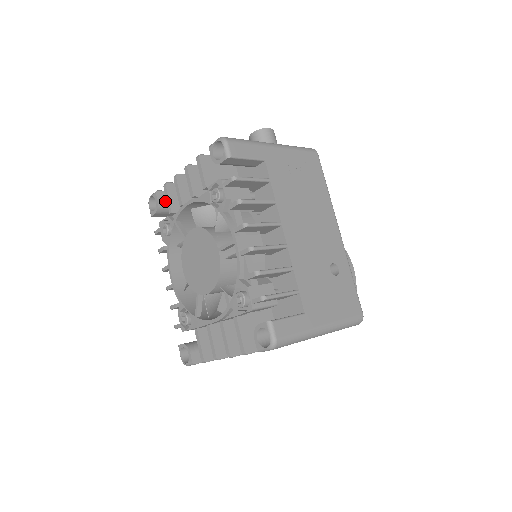
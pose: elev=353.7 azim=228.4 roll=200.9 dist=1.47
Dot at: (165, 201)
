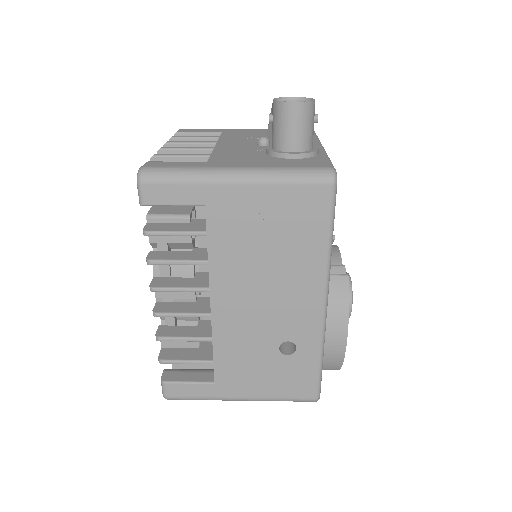
Dot at: occluded
